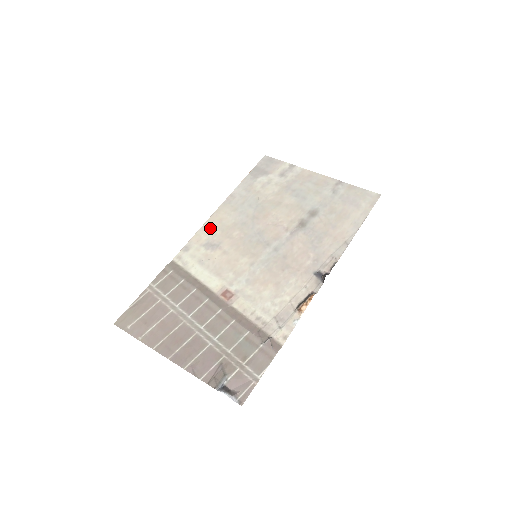
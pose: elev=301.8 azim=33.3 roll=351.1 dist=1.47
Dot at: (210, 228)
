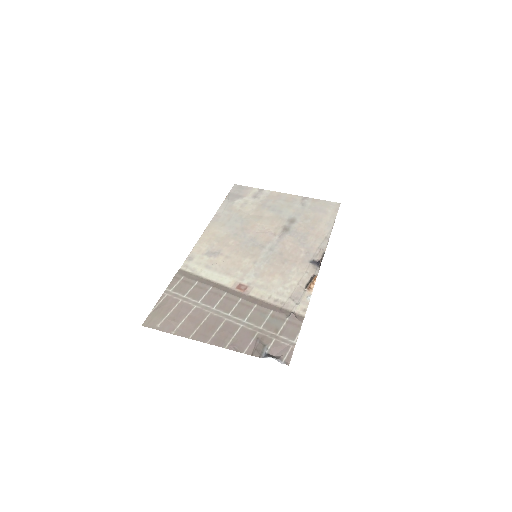
Dot at: (206, 241)
